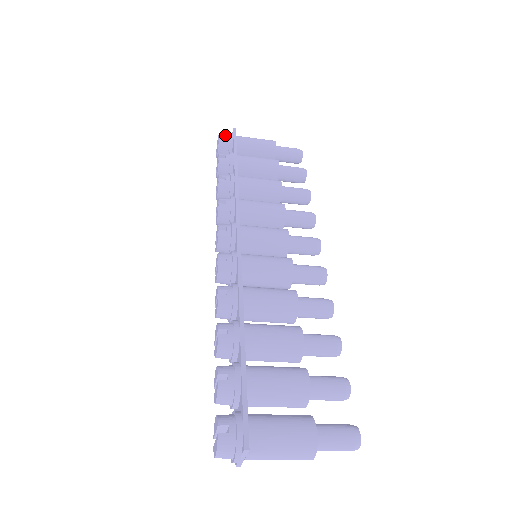
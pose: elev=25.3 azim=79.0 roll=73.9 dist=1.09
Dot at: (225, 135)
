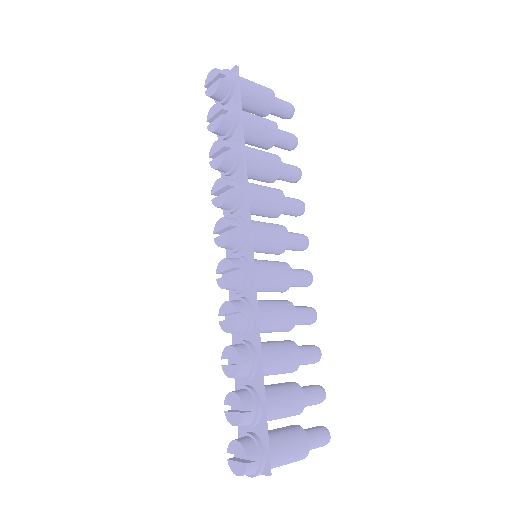
Dot at: (226, 73)
